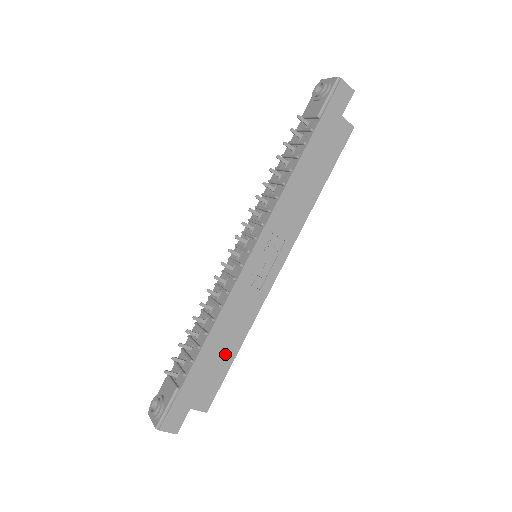
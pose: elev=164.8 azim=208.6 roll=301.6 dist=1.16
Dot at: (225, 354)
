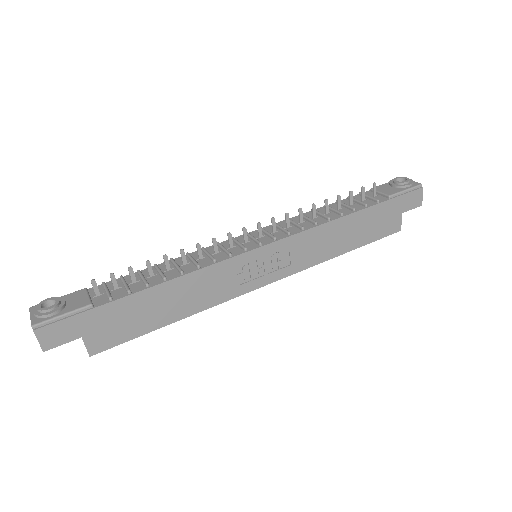
Dot at: (160, 314)
